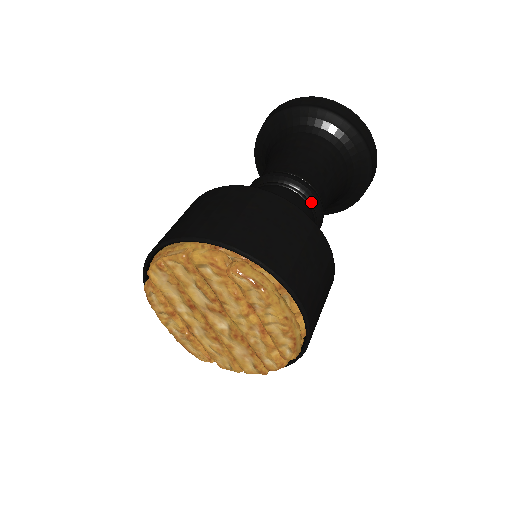
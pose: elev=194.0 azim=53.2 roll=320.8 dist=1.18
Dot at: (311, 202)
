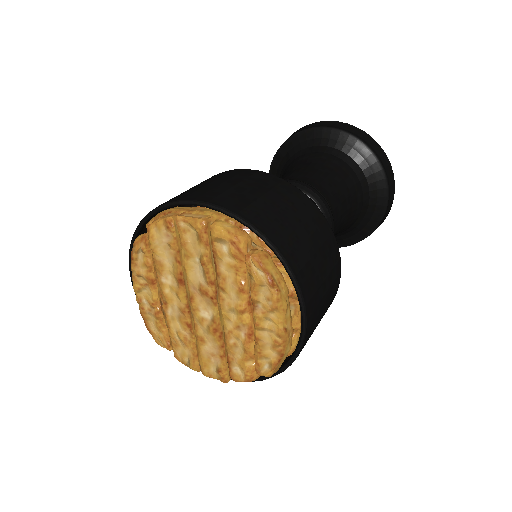
Dot at: occluded
